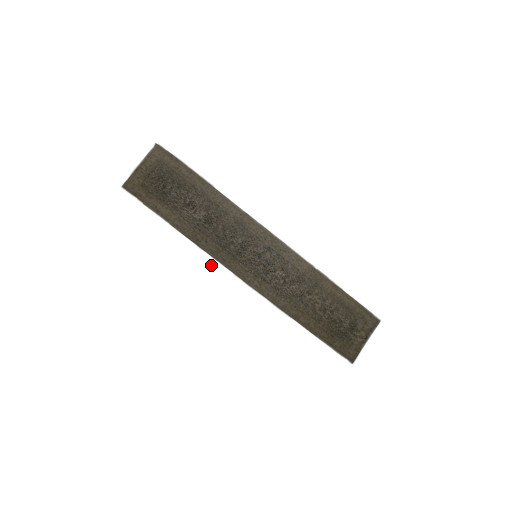
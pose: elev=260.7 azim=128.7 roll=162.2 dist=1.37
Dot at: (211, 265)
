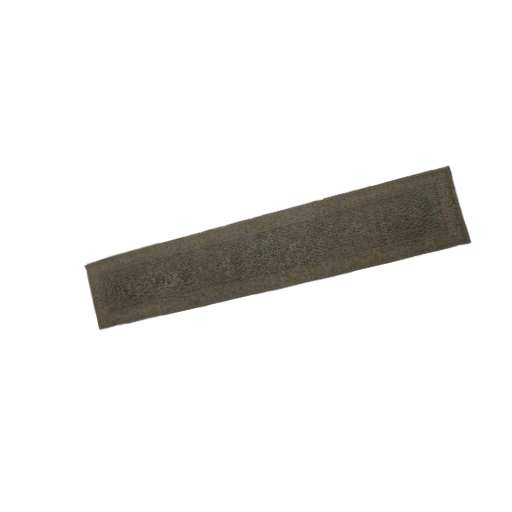
Dot at: (229, 310)
